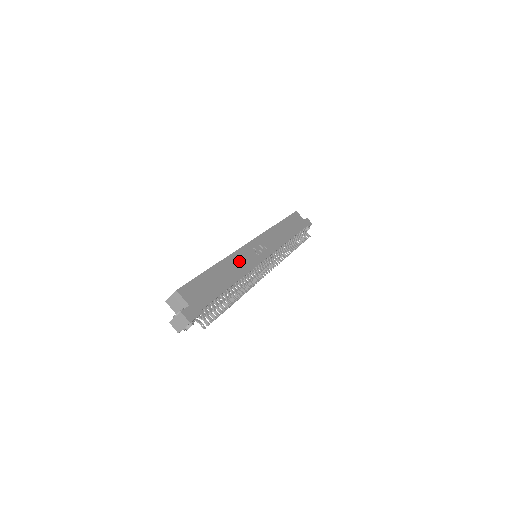
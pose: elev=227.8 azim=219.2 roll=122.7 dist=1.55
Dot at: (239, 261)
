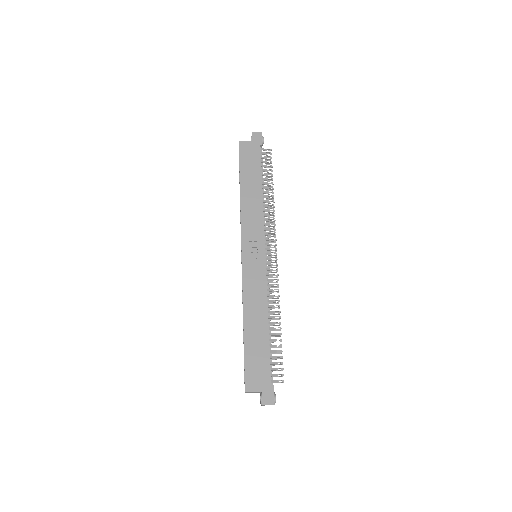
Dot at: (253, 294)
